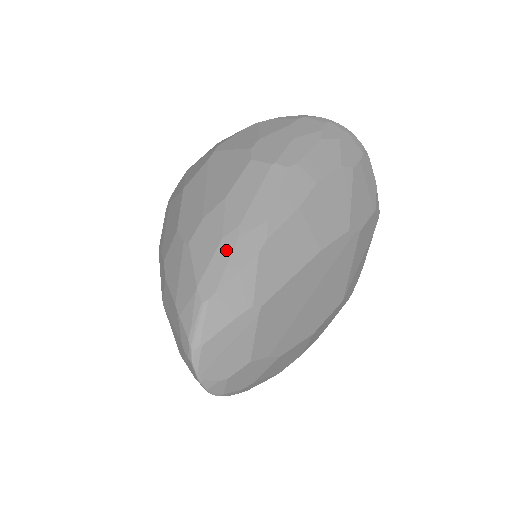
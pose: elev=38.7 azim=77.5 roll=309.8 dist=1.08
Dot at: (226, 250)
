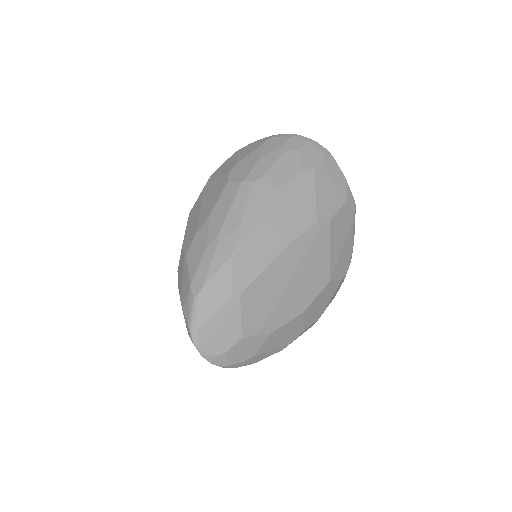
Dot at: (209, 255)
